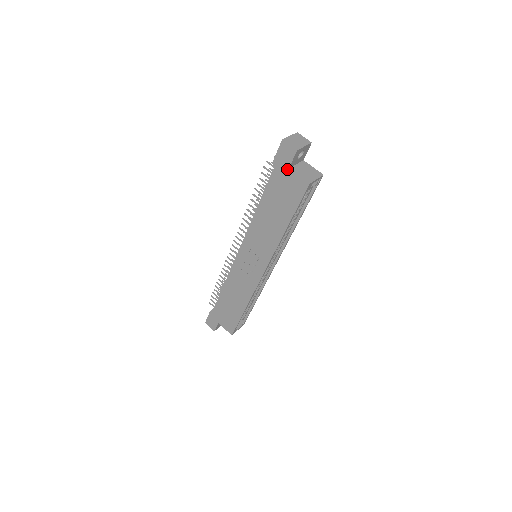
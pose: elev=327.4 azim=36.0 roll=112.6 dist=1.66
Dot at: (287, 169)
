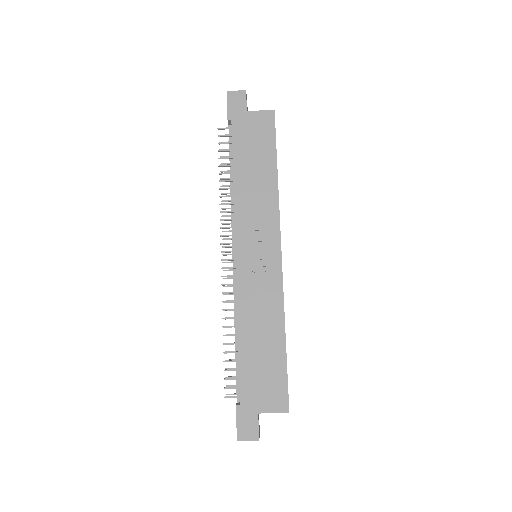
Dot at: (245, 113)
